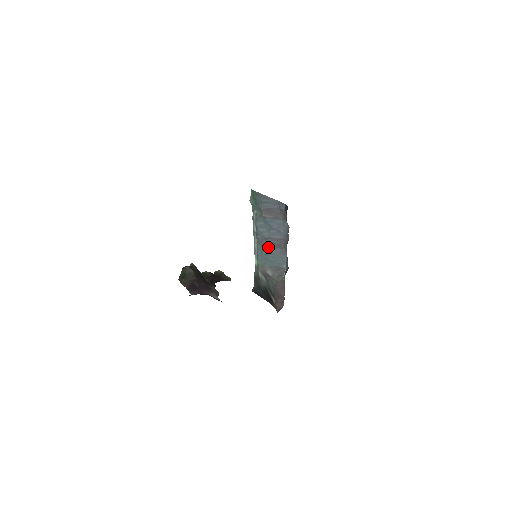
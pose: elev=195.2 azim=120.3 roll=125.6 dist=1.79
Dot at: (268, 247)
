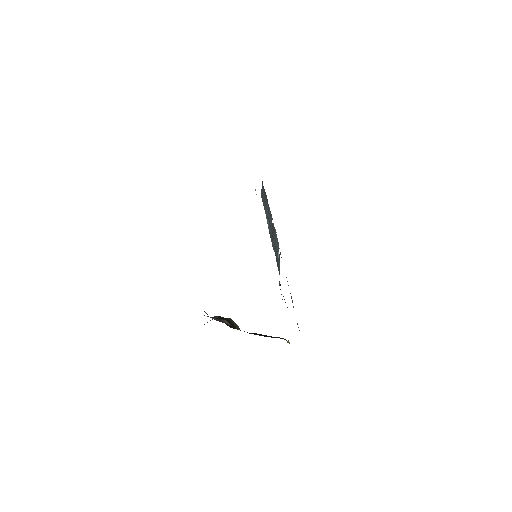
Dot at: (274, 245)
